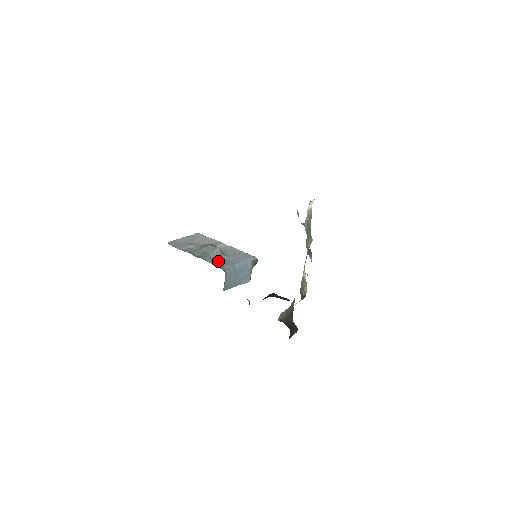
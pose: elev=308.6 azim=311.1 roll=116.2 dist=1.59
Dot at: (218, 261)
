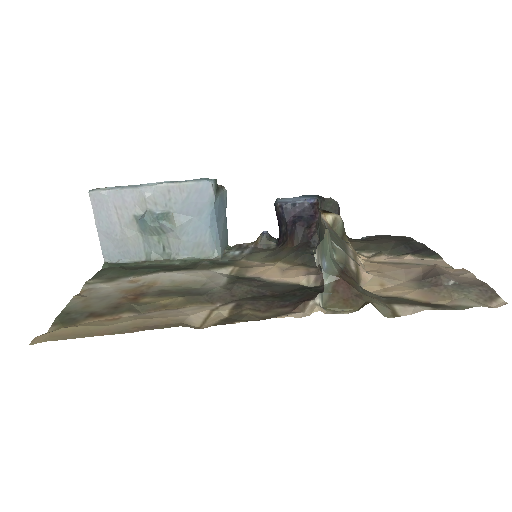
Dot at: (191, 243)
